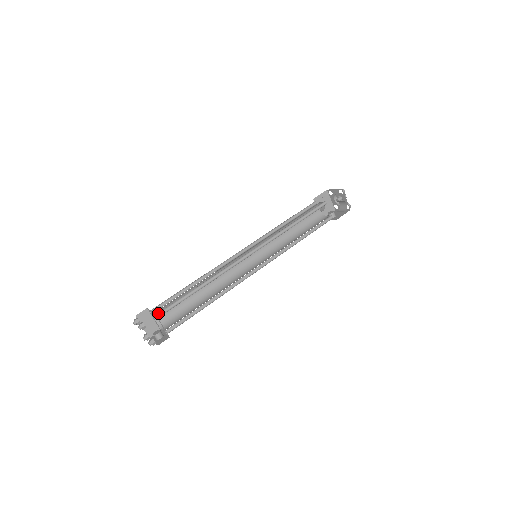
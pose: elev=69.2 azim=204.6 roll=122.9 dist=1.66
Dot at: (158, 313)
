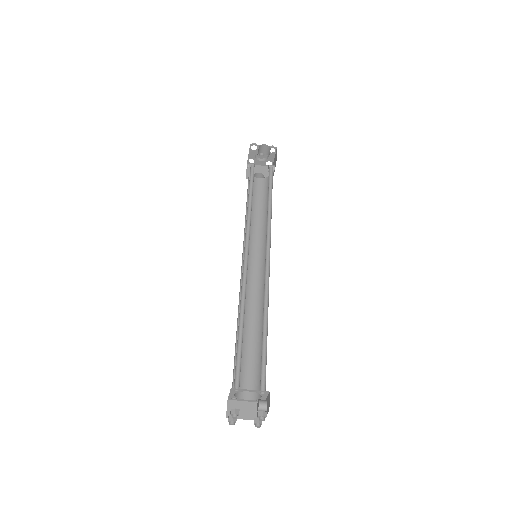
Dot at: (235, 387)
